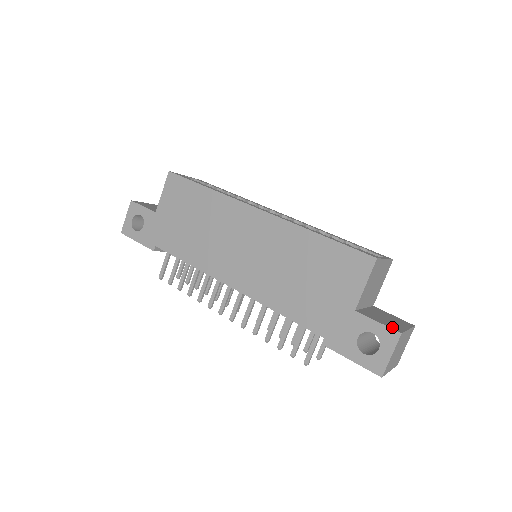
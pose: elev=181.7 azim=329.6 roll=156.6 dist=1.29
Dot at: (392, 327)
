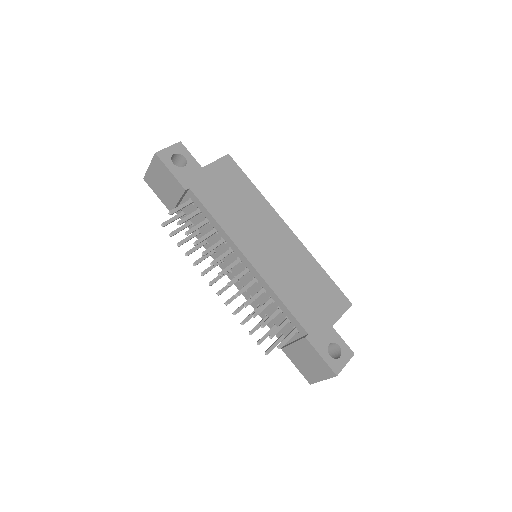
Dot at: (347, 348)
